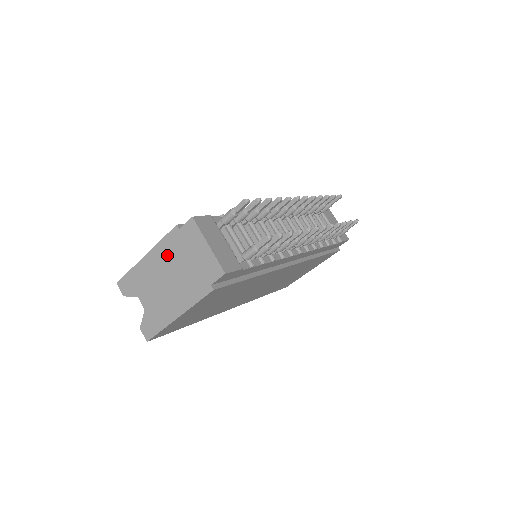
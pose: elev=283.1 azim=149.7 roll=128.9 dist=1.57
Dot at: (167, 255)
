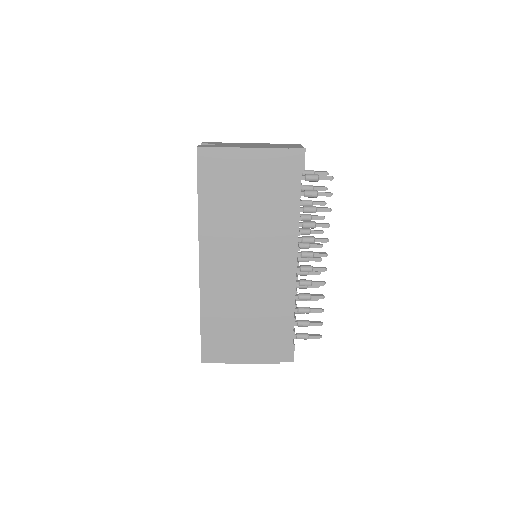
Dot at: (264, 144)
